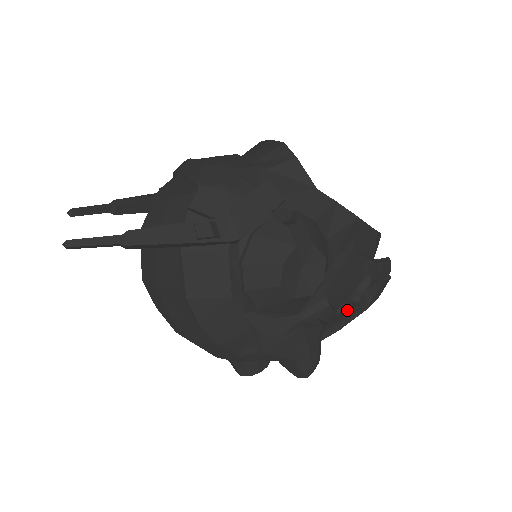
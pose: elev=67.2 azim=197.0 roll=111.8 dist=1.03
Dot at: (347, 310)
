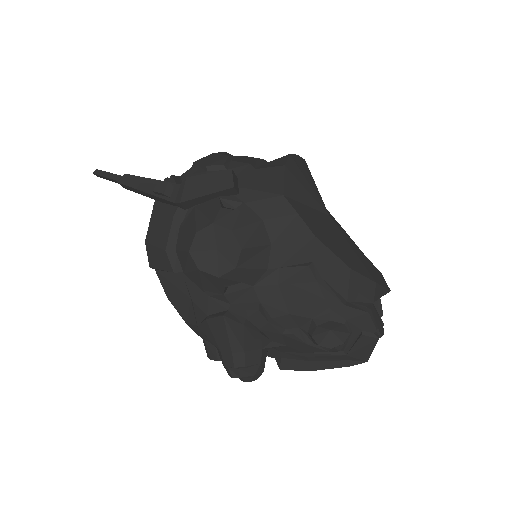
Dot at: (300, 339)
